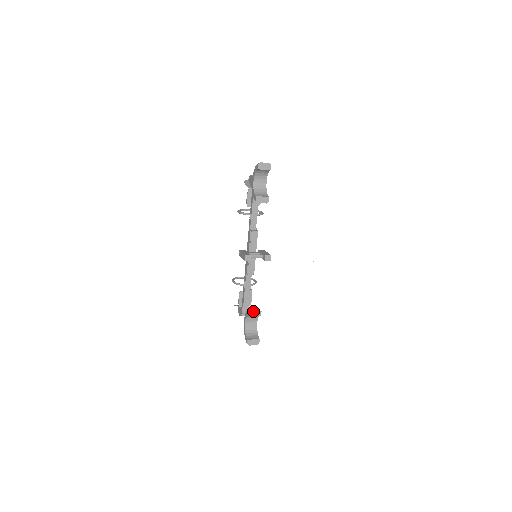
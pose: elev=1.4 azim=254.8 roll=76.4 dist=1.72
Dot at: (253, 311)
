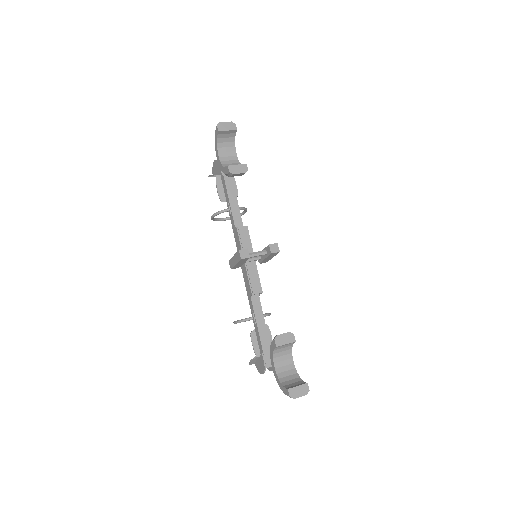
Dot at: (280, 337)
